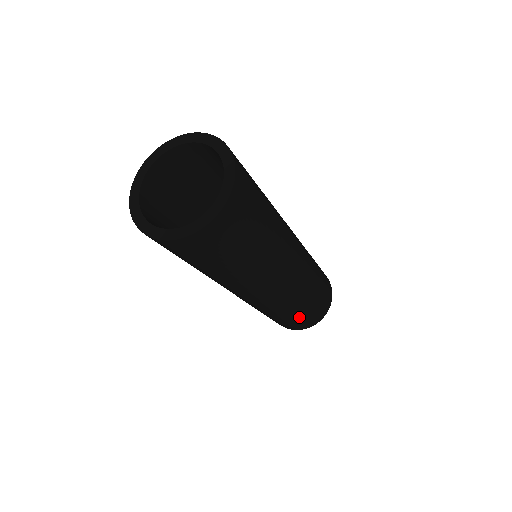
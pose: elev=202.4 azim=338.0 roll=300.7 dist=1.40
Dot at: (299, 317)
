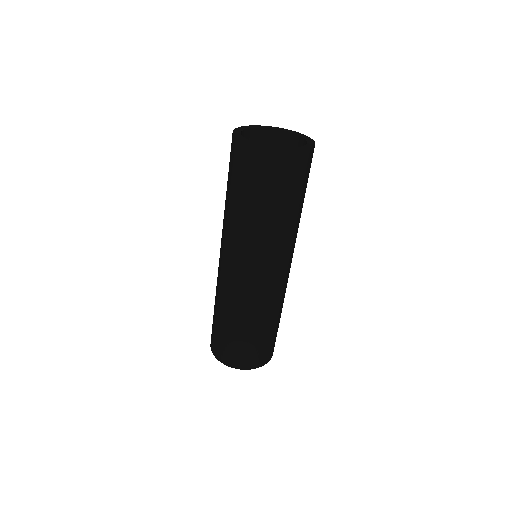
Dot at: (278, 326)
